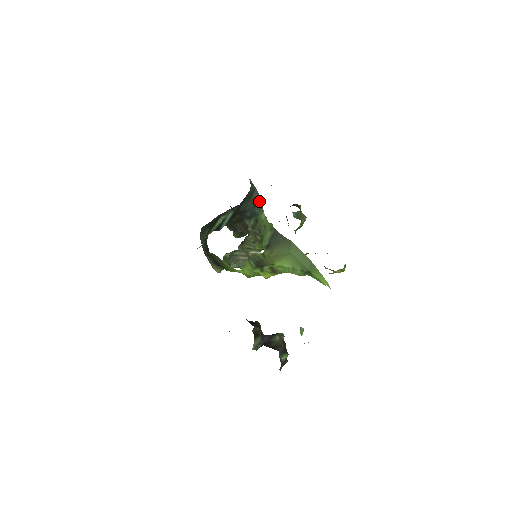
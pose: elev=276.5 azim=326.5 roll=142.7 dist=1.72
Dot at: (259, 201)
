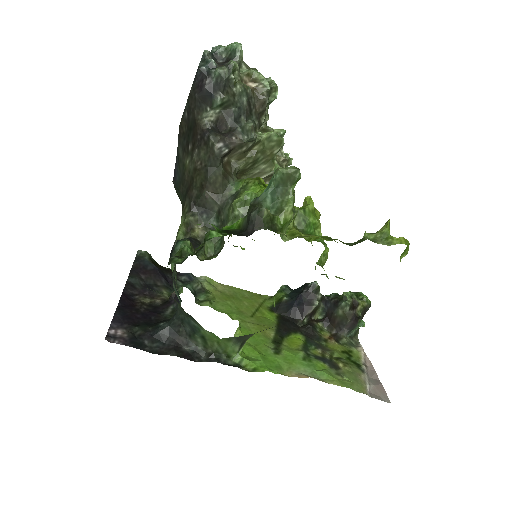
Dot at: (185, 313)
